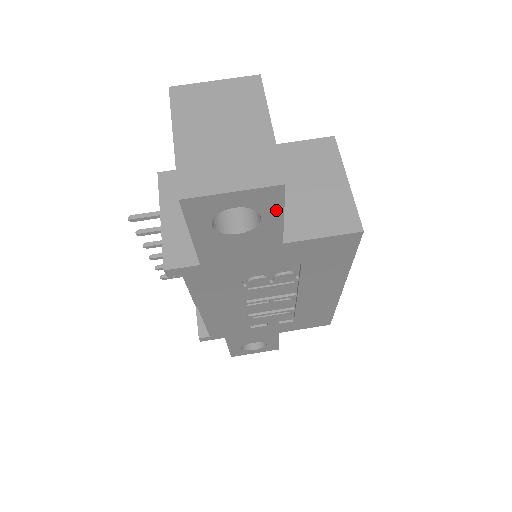
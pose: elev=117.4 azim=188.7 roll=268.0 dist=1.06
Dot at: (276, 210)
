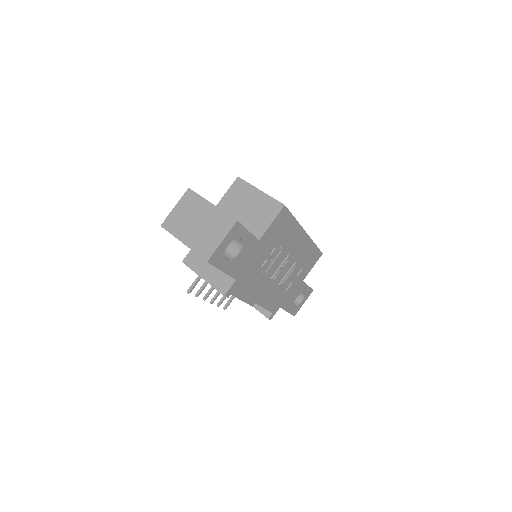
Dot at: (243, 232)
